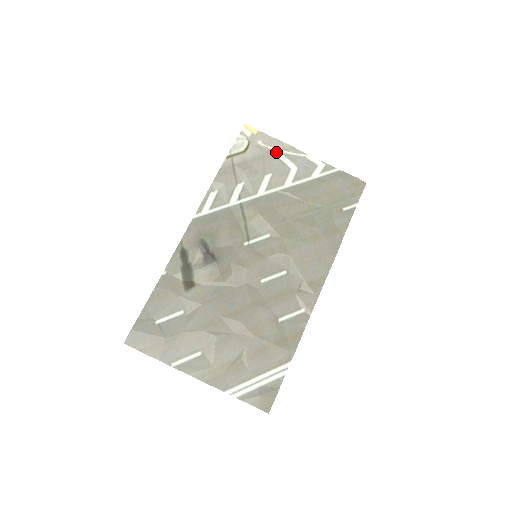
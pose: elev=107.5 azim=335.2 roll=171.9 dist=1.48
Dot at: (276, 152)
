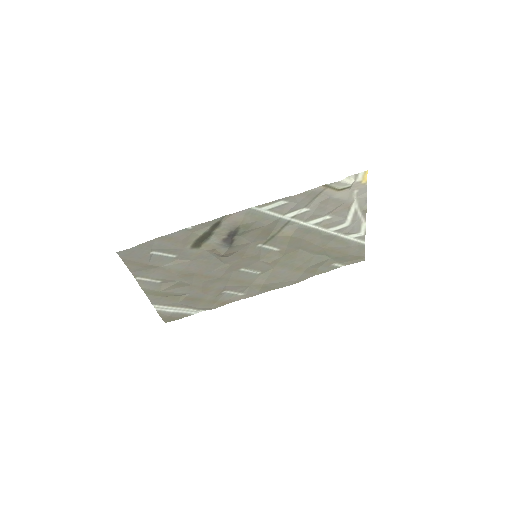
Dot at: (354, 206)
